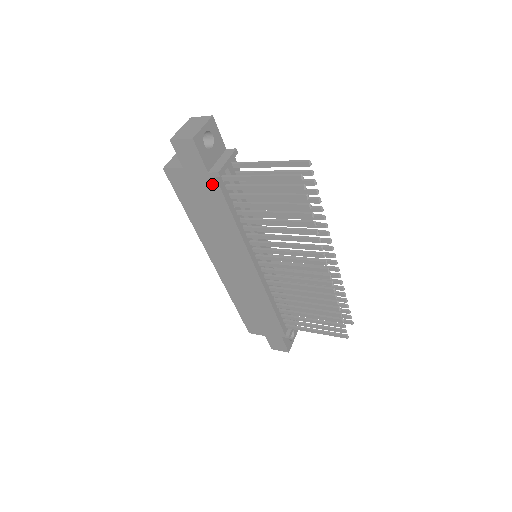
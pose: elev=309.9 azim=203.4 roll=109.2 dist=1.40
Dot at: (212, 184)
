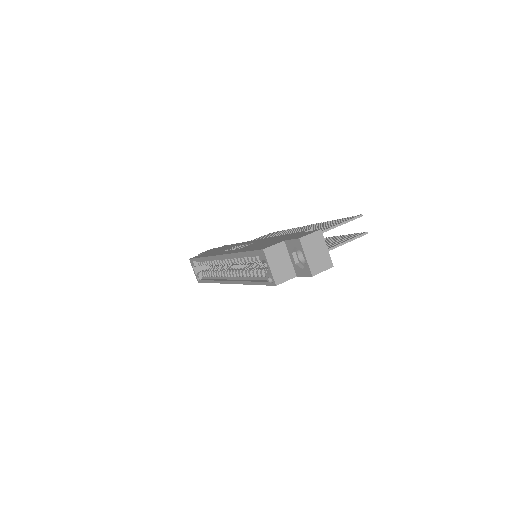
Dot at: occluded
